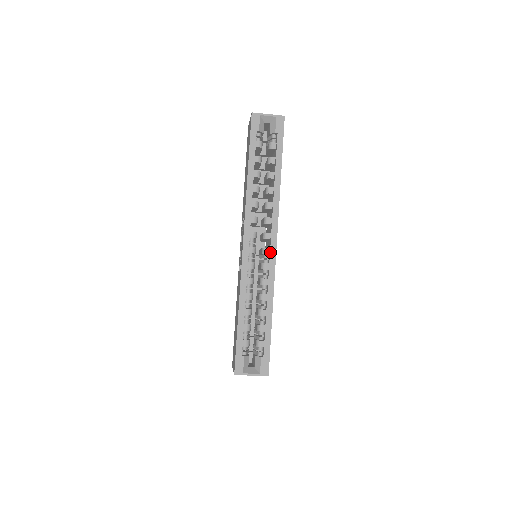
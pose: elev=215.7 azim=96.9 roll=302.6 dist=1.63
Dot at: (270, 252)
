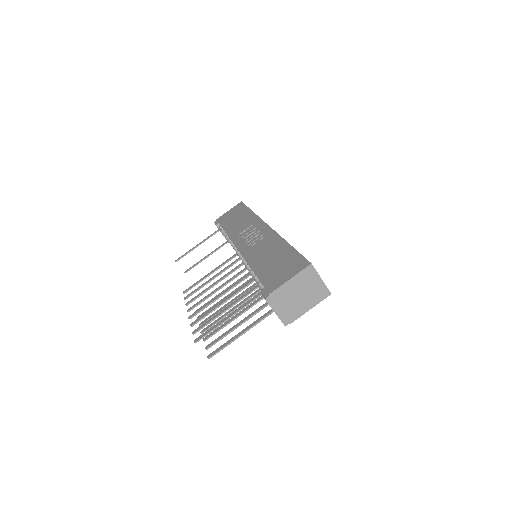
Dot at: occluded
